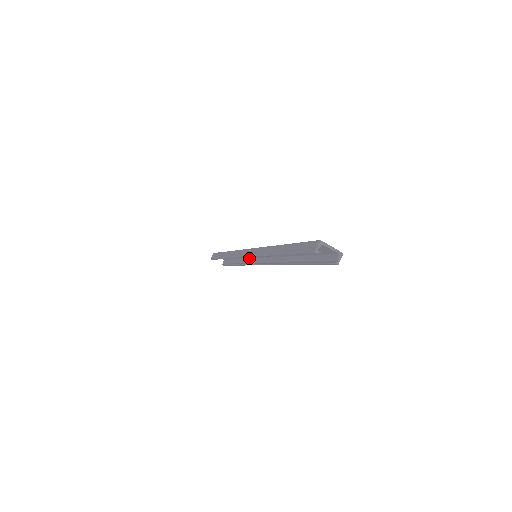
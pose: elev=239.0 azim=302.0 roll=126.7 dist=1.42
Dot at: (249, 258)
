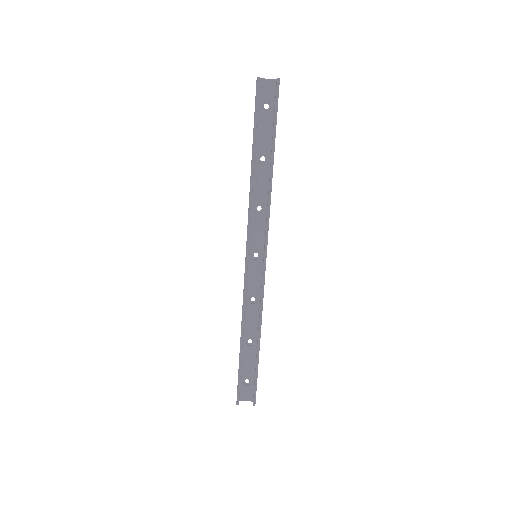
Dot at: (259, 298)
